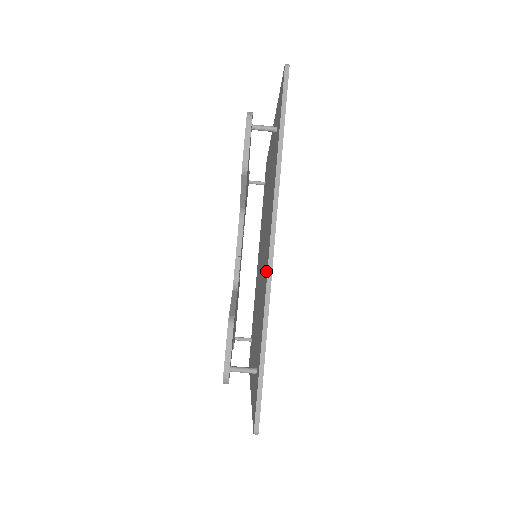
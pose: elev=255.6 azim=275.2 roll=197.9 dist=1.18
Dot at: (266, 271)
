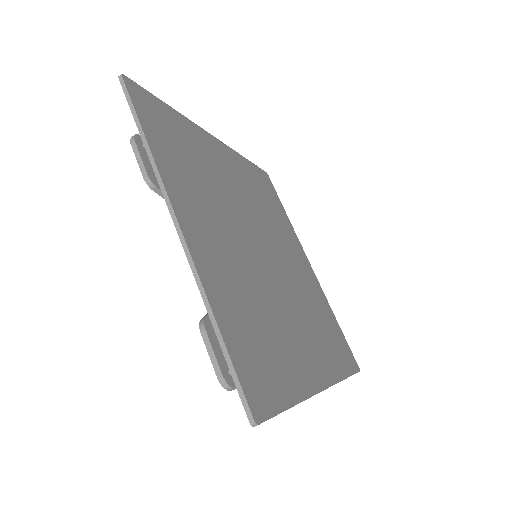
Dot at: occluded
